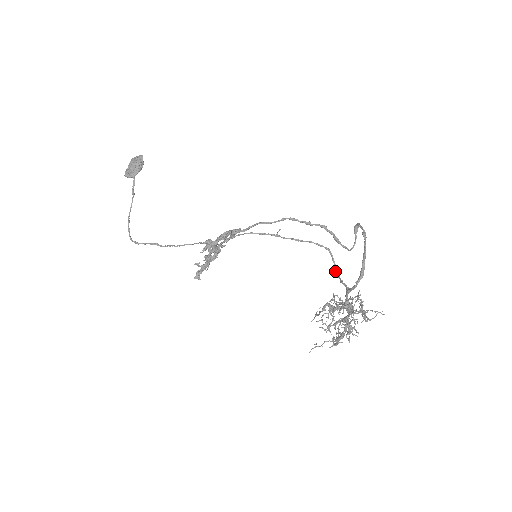
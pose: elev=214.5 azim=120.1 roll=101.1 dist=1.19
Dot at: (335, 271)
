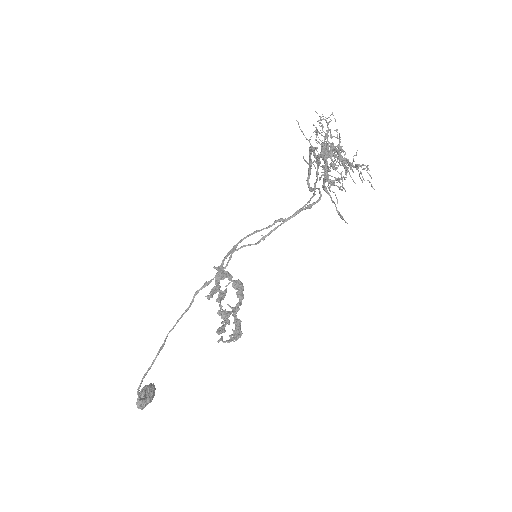
Dot at: occluded
